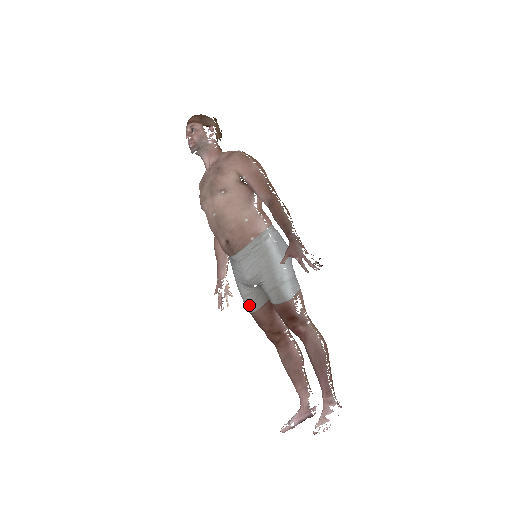
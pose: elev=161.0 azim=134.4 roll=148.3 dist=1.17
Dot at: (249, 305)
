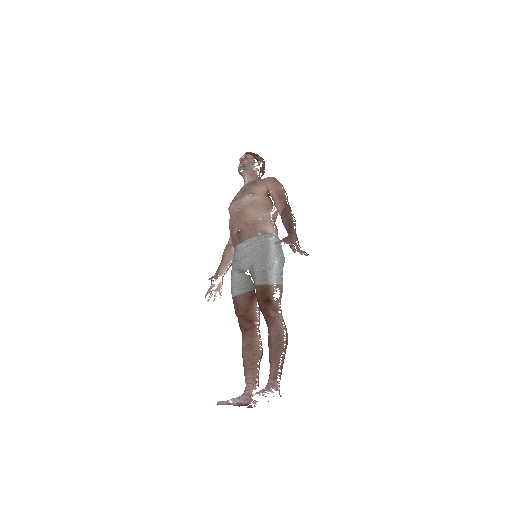
Dot at: (235, 289)
